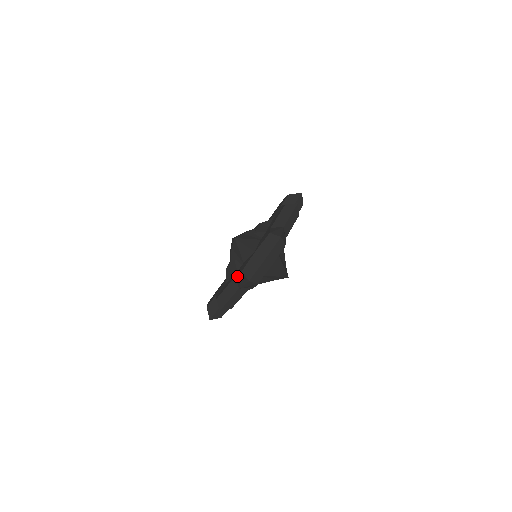
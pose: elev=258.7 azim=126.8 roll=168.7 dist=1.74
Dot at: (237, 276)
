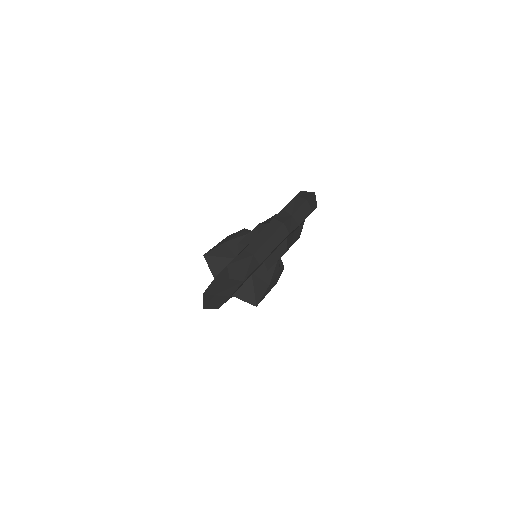
Dot at: occluded
